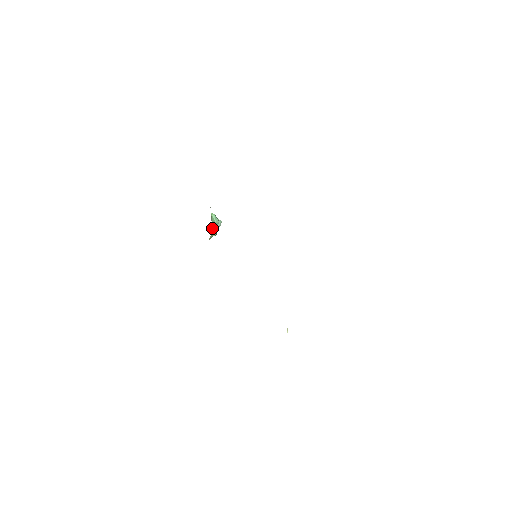
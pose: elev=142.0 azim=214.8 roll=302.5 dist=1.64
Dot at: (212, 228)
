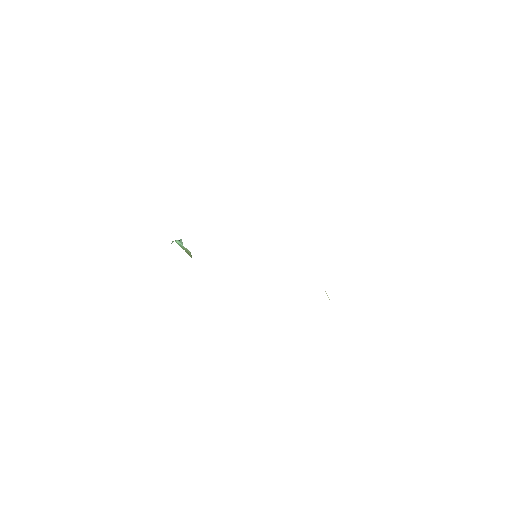
Dot at: occluded
